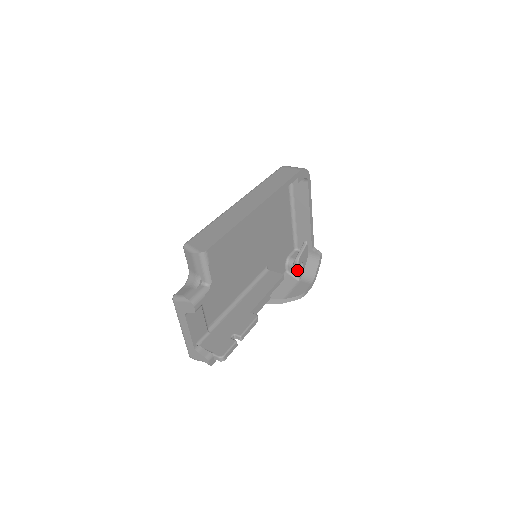
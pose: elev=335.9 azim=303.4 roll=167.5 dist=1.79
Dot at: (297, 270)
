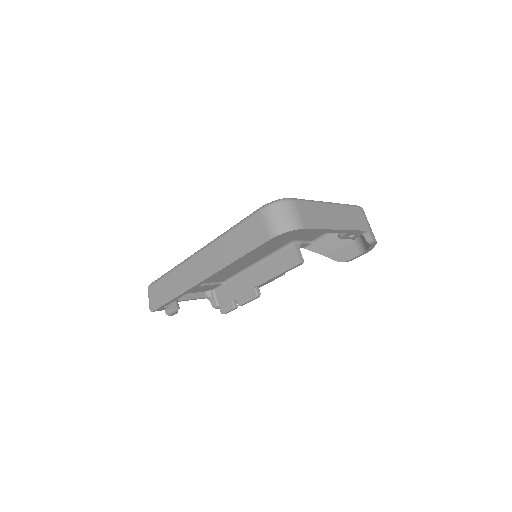
Dot at: occluded
